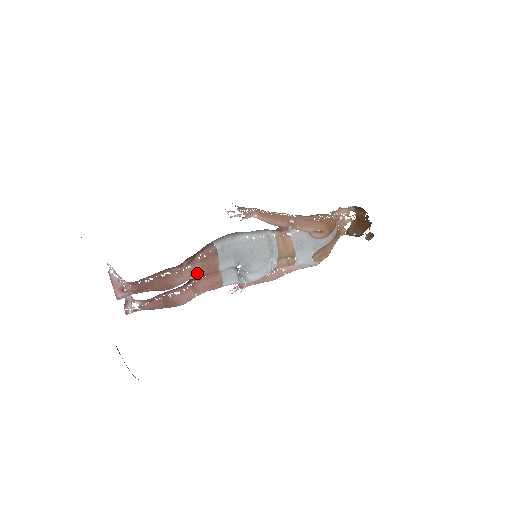
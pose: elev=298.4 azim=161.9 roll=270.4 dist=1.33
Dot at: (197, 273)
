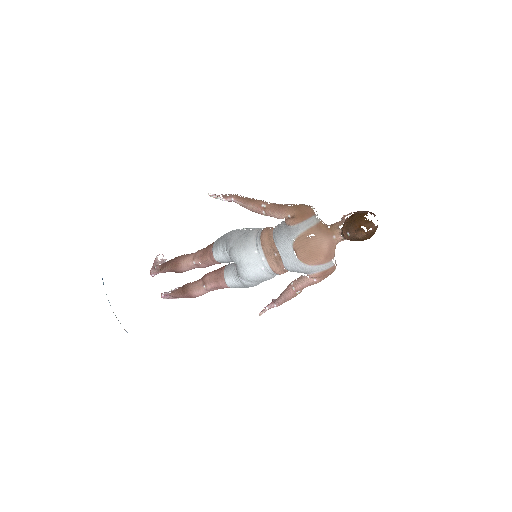
Dot at: (198, 258)
